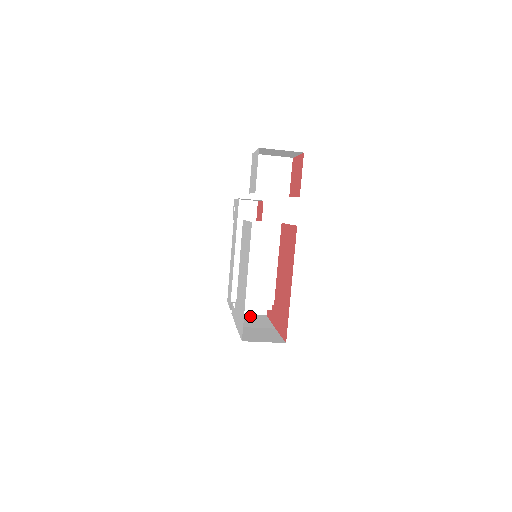
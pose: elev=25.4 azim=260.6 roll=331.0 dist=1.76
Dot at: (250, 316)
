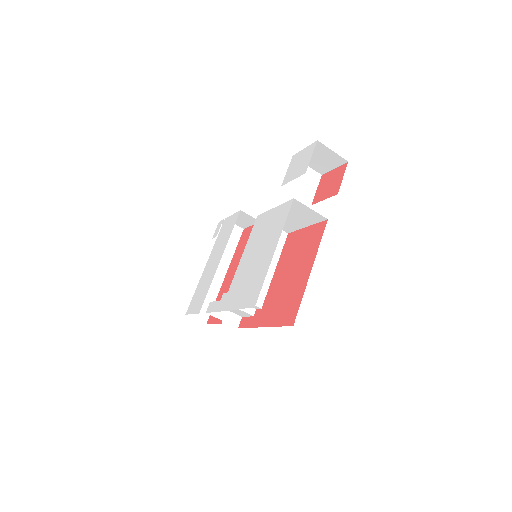
Dot at: occluded
